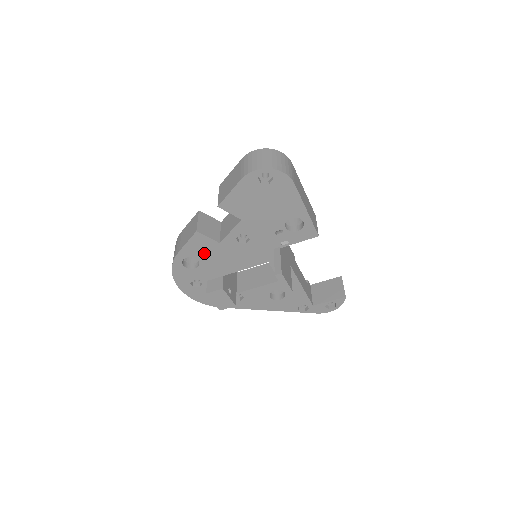
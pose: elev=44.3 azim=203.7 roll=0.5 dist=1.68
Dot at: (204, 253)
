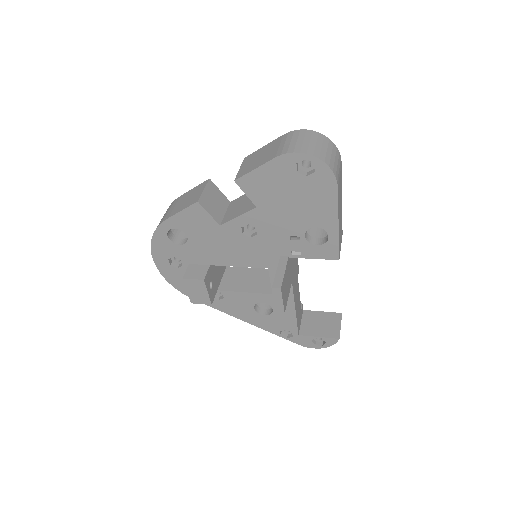
Dot at: (197, 231)
